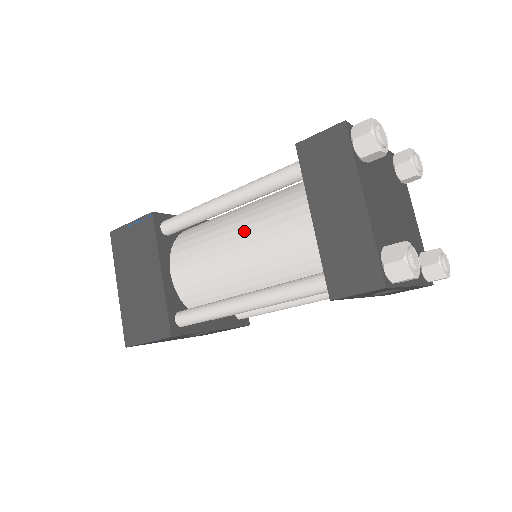
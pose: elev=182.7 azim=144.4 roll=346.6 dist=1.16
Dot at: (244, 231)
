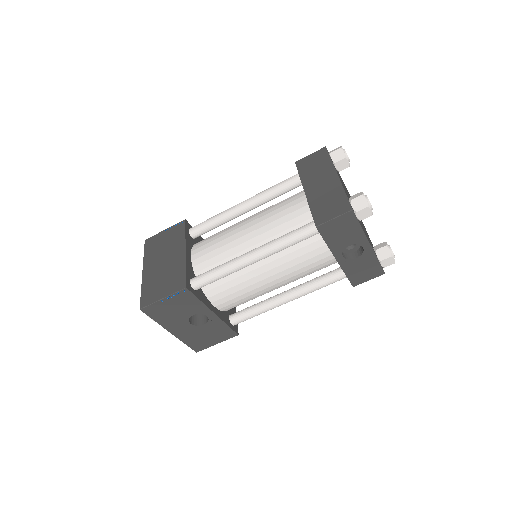
Dot at: (254, 218)
